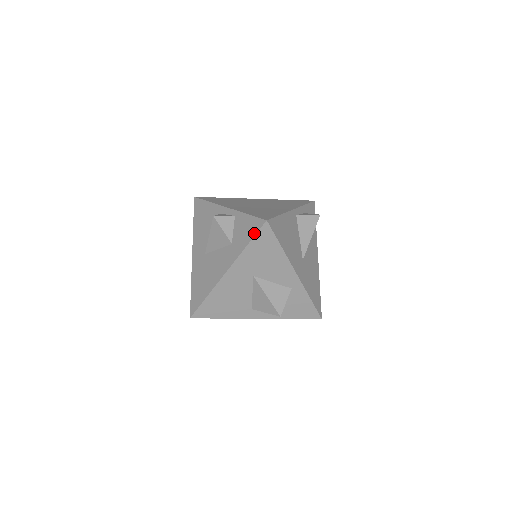
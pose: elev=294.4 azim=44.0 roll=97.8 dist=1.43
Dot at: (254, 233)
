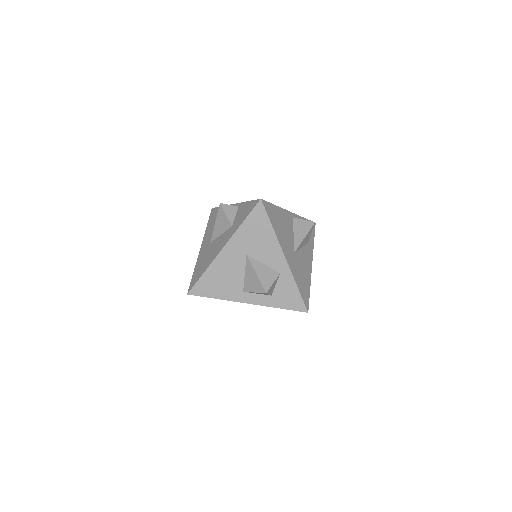
Dot at: (250, 211)
